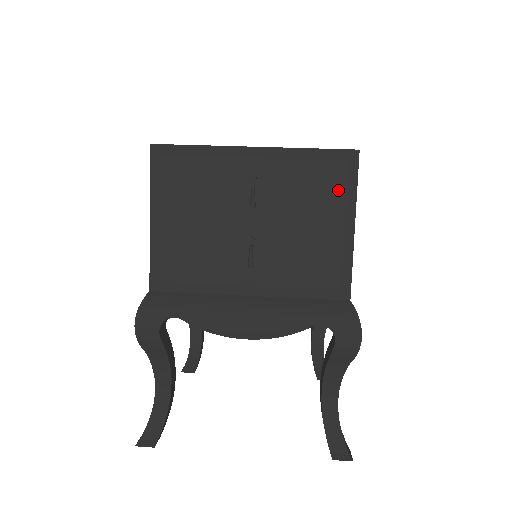
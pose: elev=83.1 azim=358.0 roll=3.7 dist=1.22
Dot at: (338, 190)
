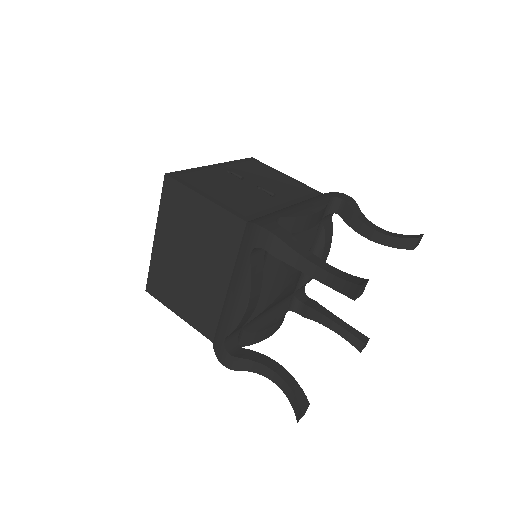
Dot at: (264, 168)
